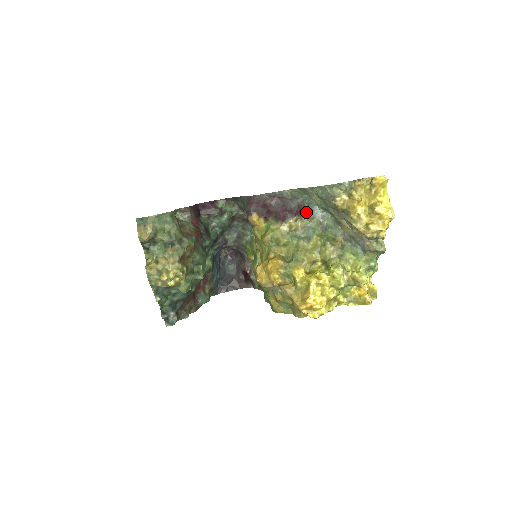
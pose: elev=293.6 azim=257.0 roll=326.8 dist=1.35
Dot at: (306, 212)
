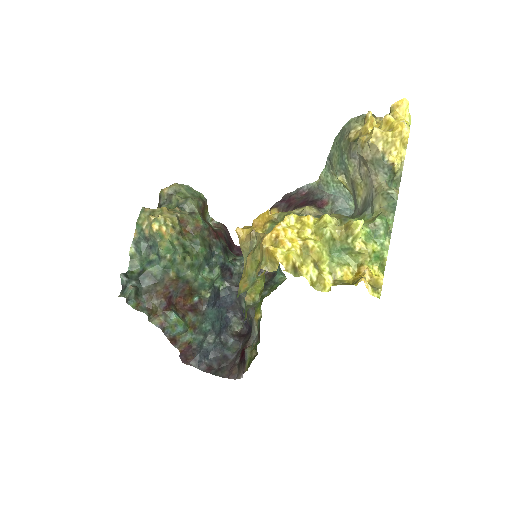
Dot at: (328, 211)
